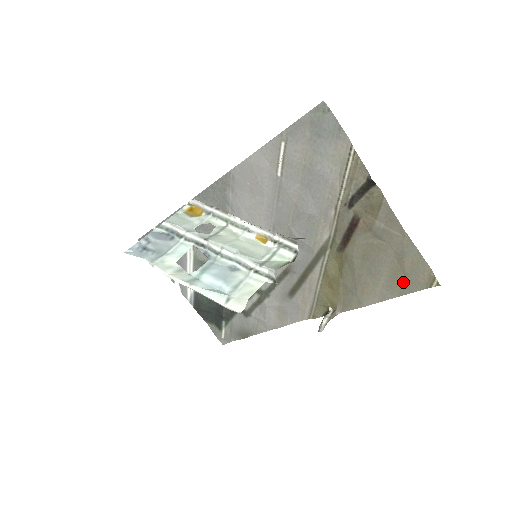
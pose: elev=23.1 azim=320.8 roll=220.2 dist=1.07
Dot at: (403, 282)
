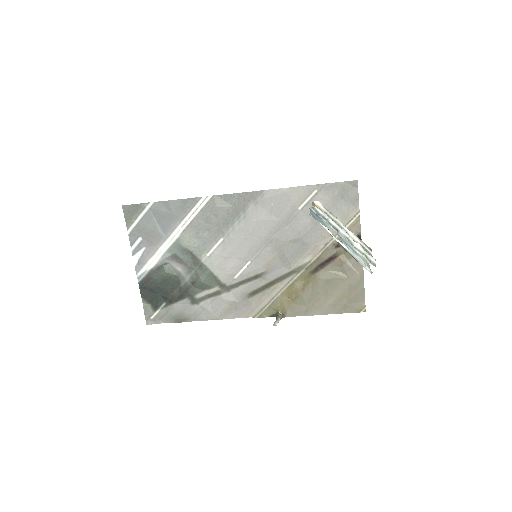
Dot at: (344, 305)
